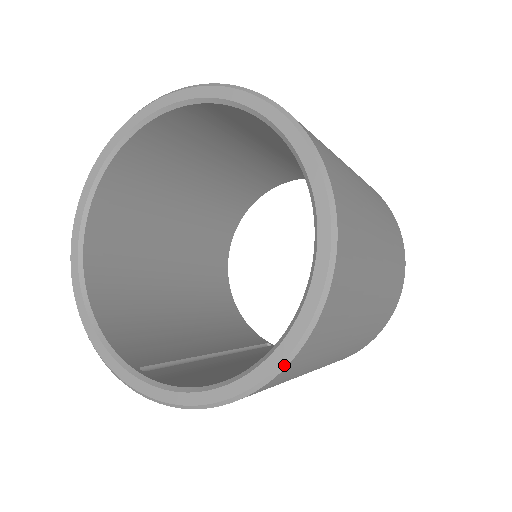
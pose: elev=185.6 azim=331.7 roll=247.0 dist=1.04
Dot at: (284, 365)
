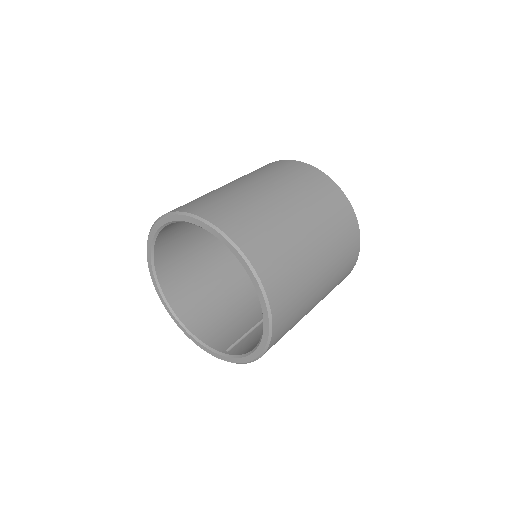
Dot at: (271, 333)
